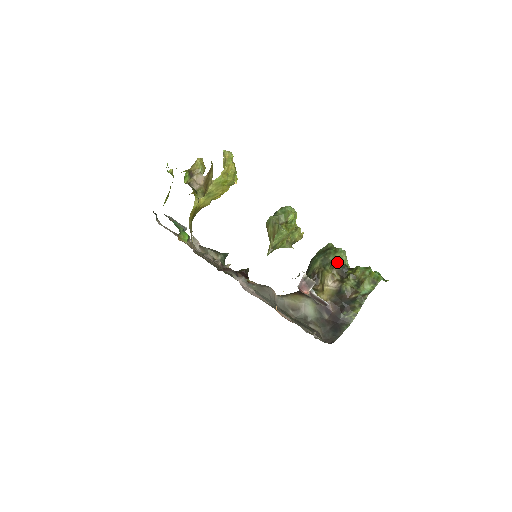
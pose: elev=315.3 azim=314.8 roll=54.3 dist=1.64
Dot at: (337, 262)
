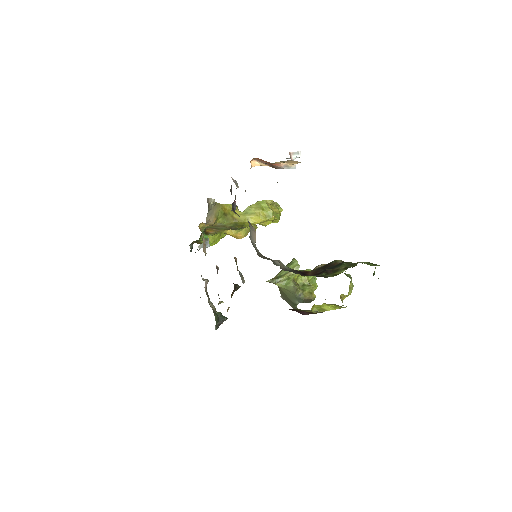
Dot at: occluded
